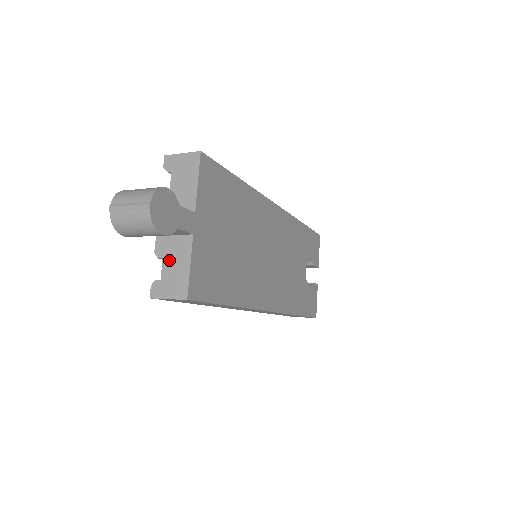
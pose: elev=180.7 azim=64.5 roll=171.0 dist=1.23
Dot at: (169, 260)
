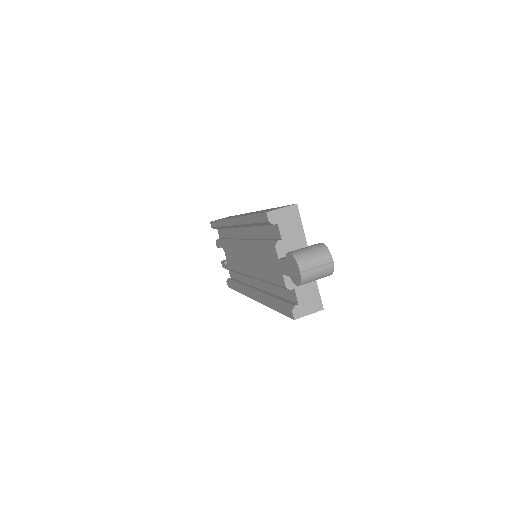
Dot at: (300, 288)
